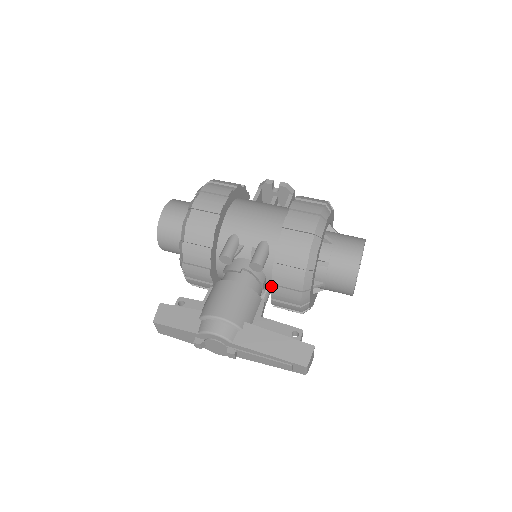
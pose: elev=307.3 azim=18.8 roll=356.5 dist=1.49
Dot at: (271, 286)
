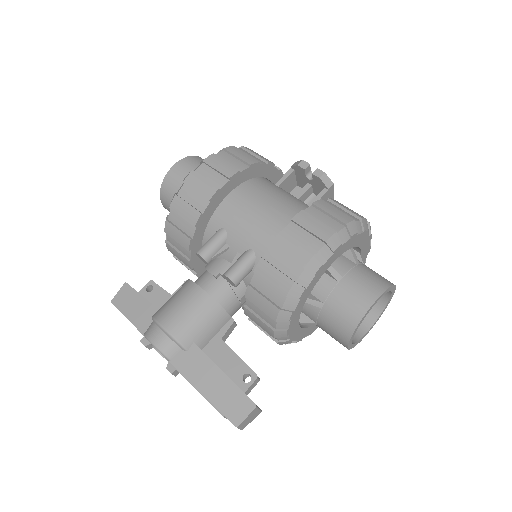
Dot at: (244, 307)
